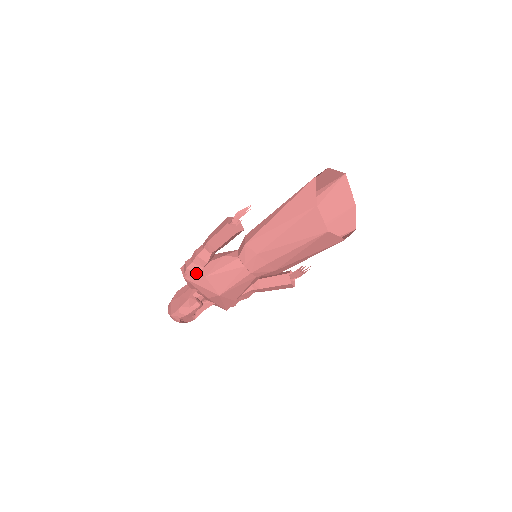
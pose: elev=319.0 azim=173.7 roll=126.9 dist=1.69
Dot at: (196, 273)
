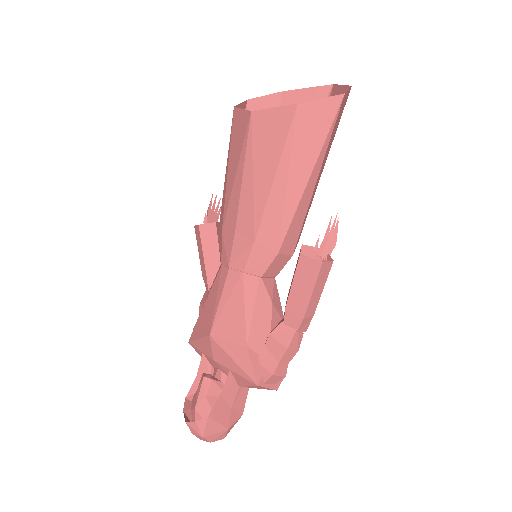
Dot at: occluded
